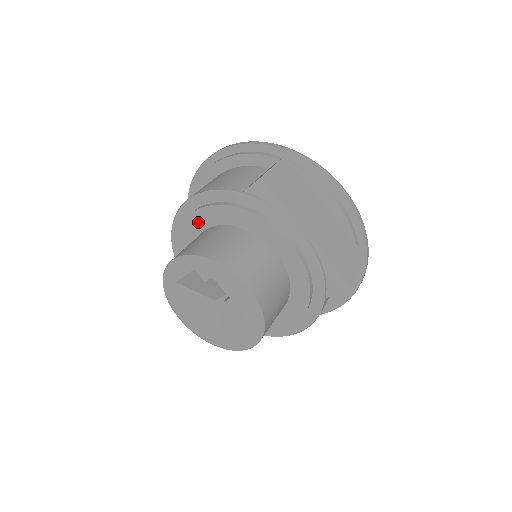
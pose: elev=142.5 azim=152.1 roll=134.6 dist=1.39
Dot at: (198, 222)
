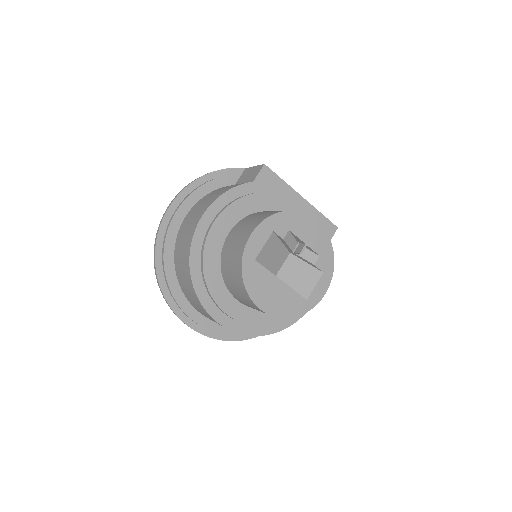
Dot at: (223, 226)
